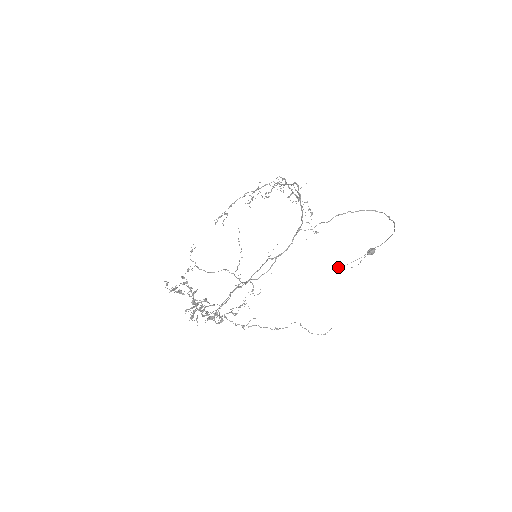
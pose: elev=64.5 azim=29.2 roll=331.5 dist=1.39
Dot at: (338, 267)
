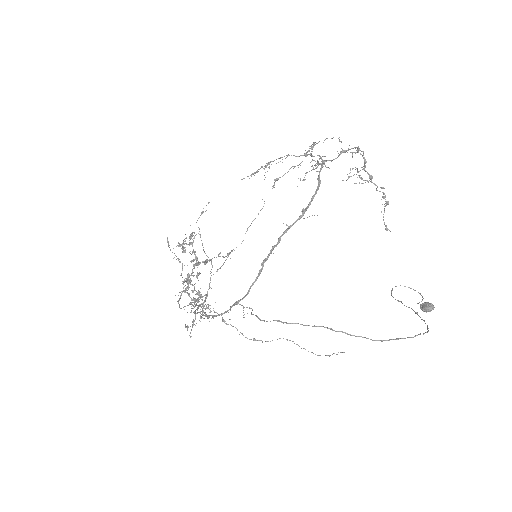
Dot at: (396, 286)
